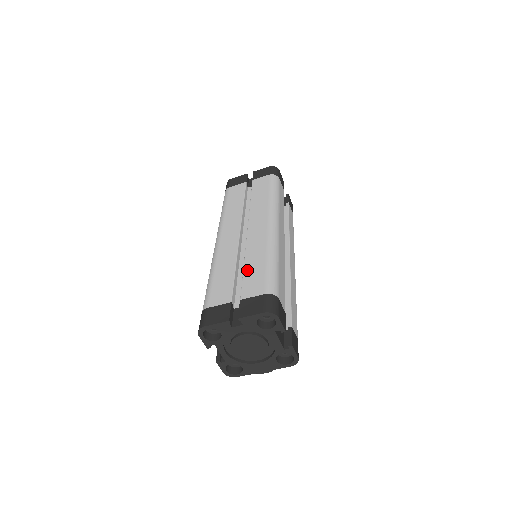
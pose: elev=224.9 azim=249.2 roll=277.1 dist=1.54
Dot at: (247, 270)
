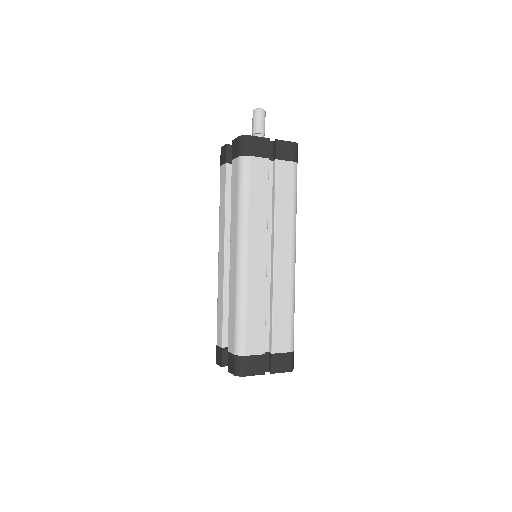
Dot at: (276, 319)
